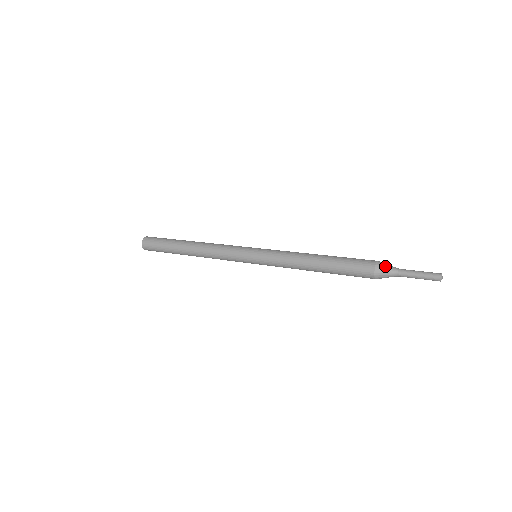
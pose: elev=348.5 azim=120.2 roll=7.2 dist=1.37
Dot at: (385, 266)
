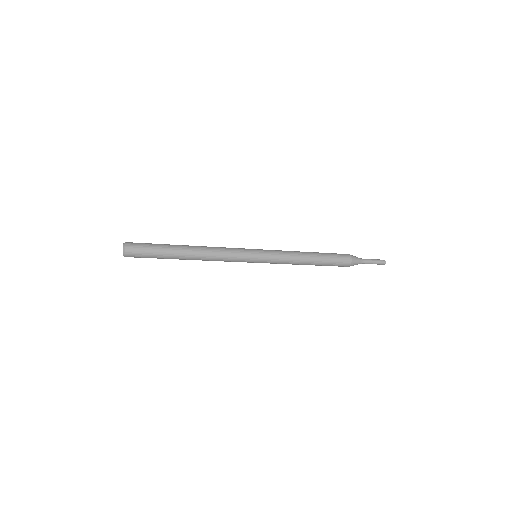
Dot at: (355, 257)
